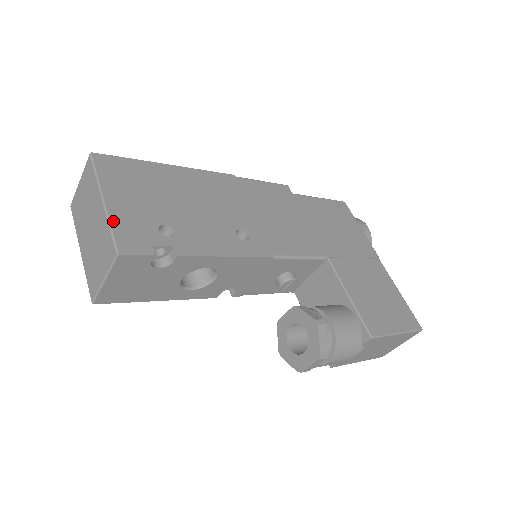
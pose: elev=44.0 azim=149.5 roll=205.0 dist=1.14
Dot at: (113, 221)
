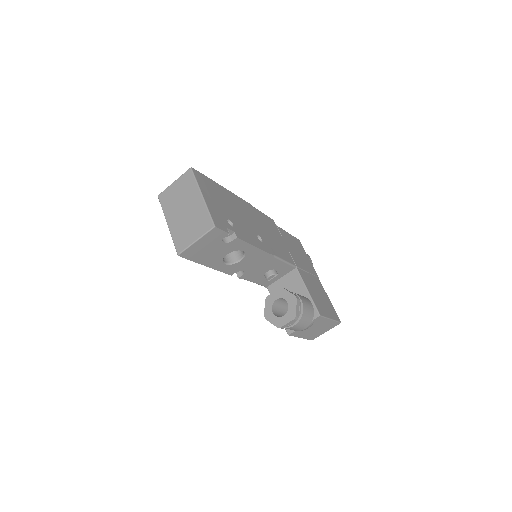
Dot at: (209, 208)
